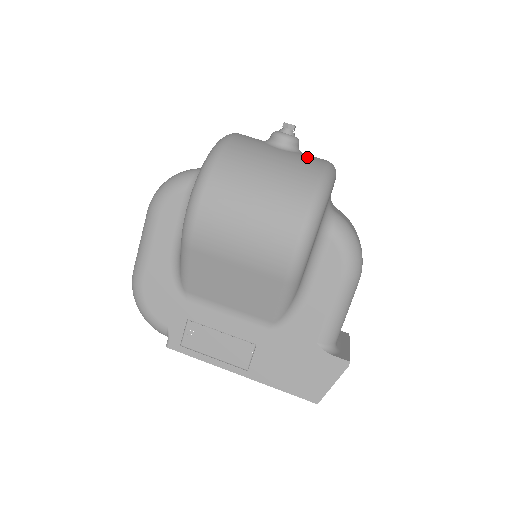
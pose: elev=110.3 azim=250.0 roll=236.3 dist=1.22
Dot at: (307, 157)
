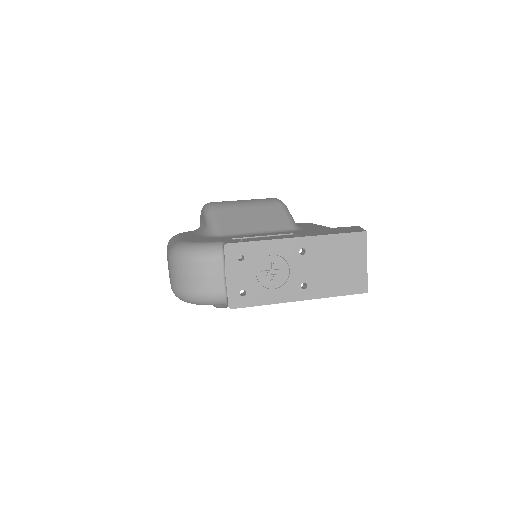
Dot at: occluded
